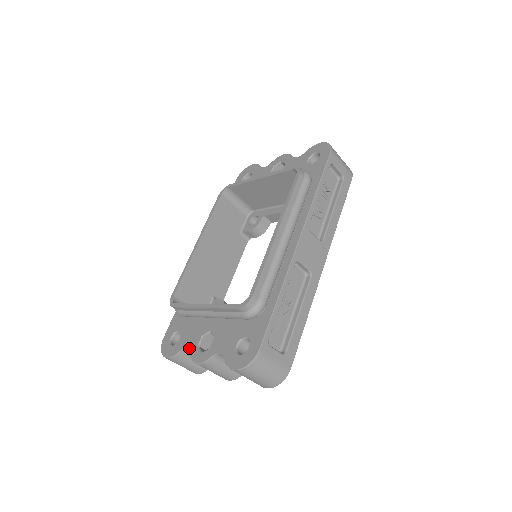
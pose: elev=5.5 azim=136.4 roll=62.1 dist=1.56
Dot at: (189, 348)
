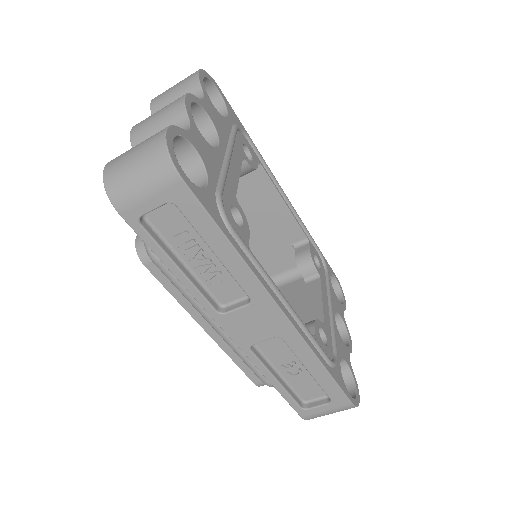
Dot at: occluded
